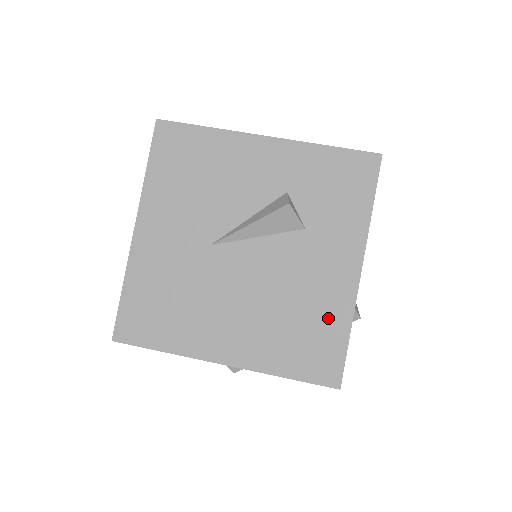
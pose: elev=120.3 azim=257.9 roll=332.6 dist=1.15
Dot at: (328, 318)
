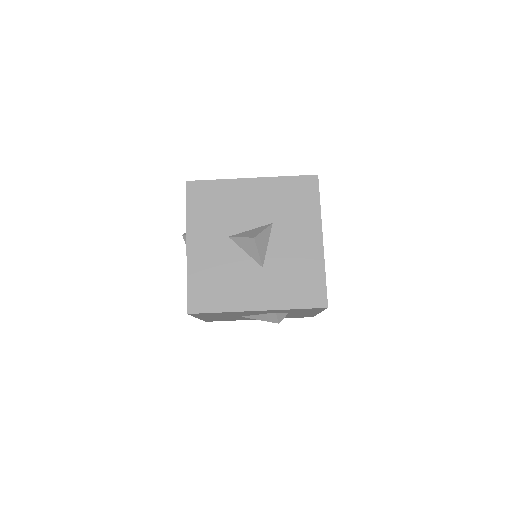
Dot at: occluded
